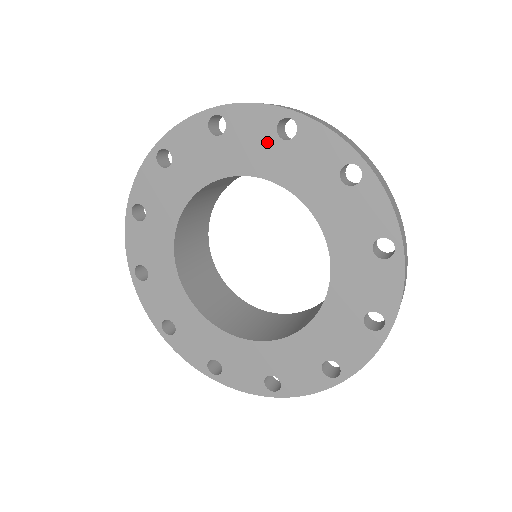
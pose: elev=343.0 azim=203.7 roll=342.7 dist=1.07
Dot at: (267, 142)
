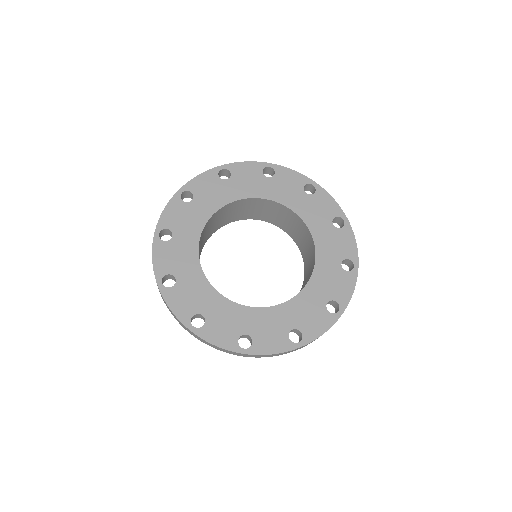
Dot at: (325, 217)
